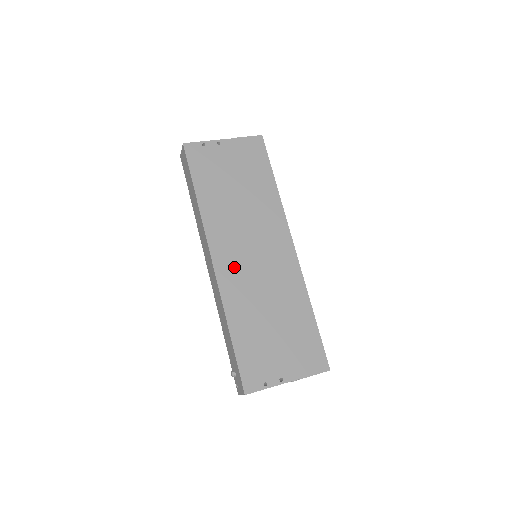
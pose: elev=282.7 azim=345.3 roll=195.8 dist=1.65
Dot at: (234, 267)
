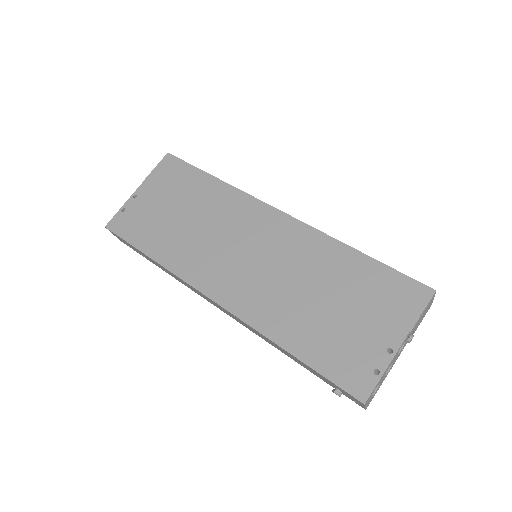
Dot at: (238, 285)
